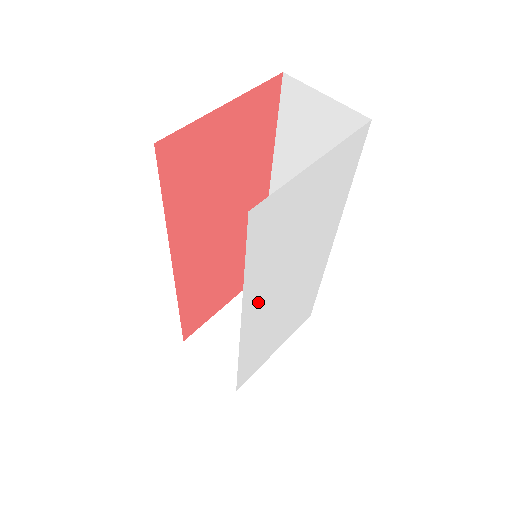
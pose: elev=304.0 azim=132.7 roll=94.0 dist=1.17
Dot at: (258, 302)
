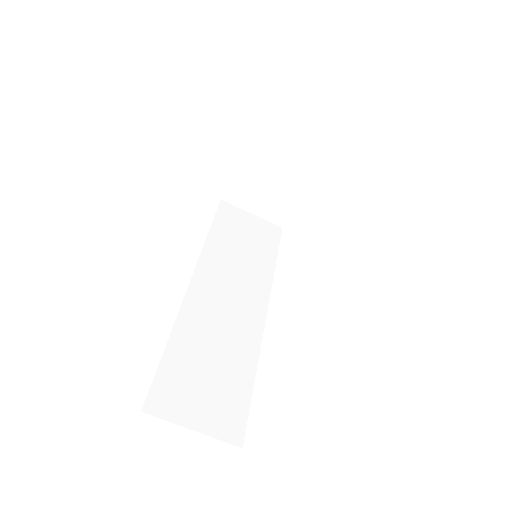
Dot at: occluded
